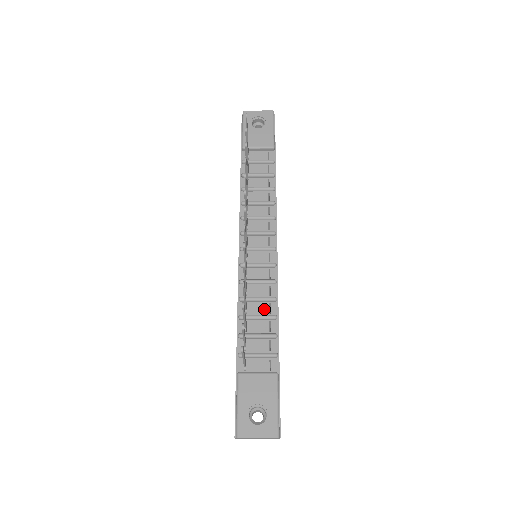
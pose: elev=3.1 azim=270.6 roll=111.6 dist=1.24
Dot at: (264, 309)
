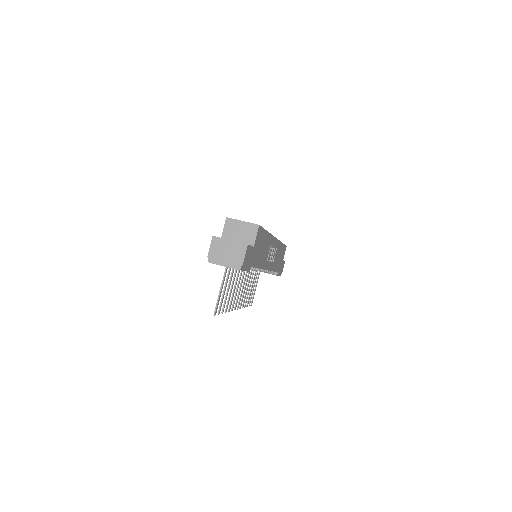
Dot at: occluded
